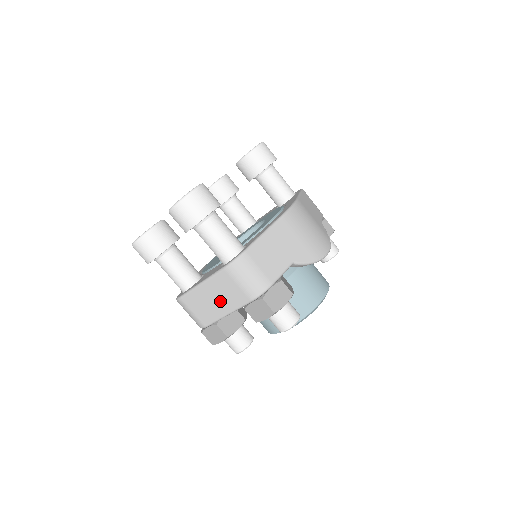
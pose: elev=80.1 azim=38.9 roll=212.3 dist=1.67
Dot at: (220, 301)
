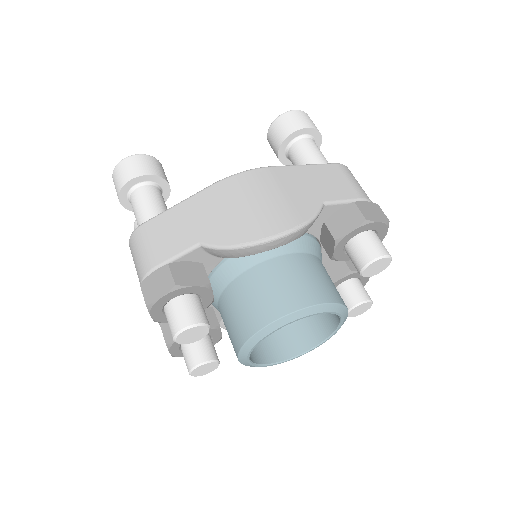
Dot at: occluded
